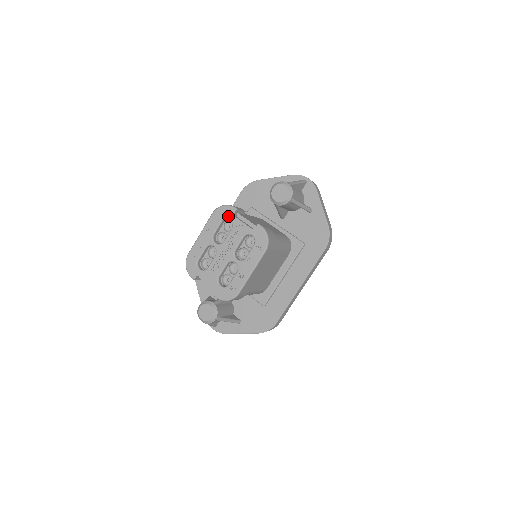
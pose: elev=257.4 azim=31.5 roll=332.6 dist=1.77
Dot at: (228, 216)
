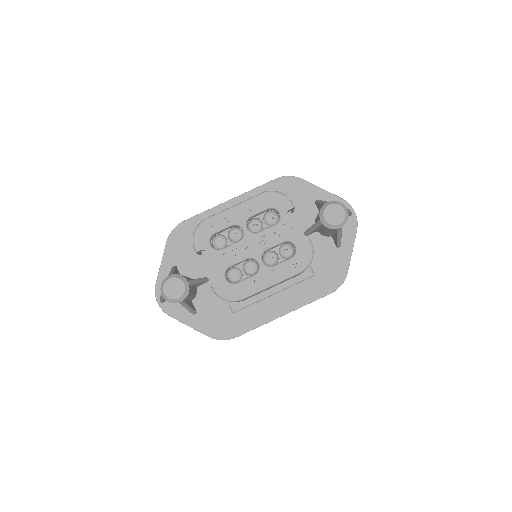
Dot at: (280, 208)
